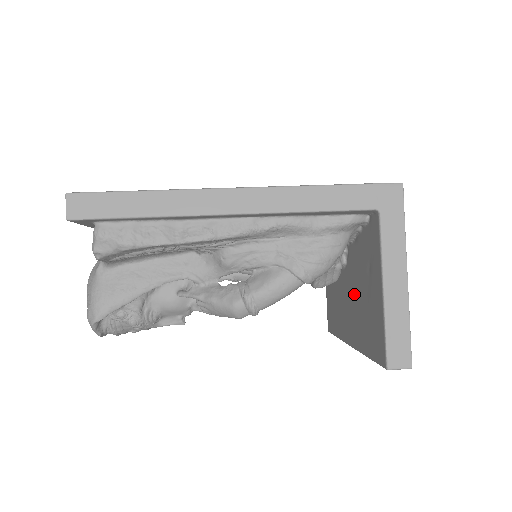
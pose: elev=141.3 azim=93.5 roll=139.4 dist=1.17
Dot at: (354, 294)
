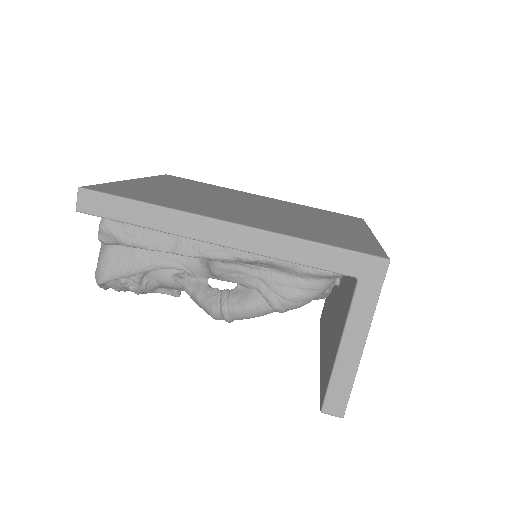
Dot at: (332, 320)
